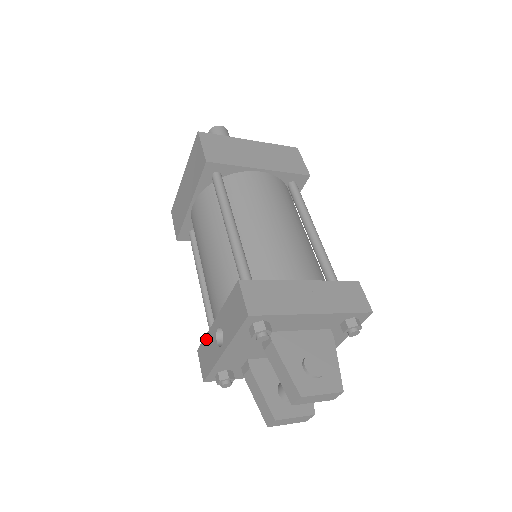
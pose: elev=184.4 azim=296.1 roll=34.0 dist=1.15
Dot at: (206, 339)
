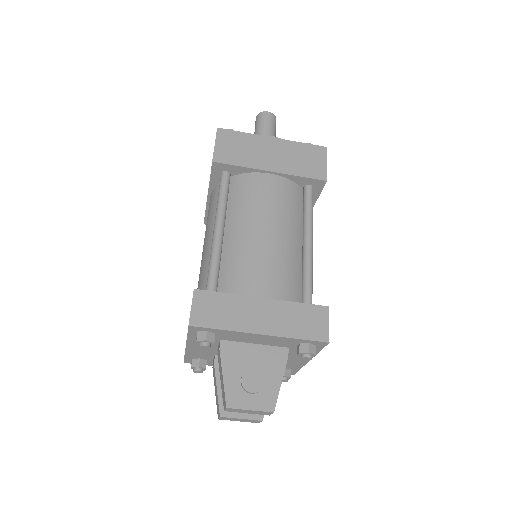
Dot at: occluded
